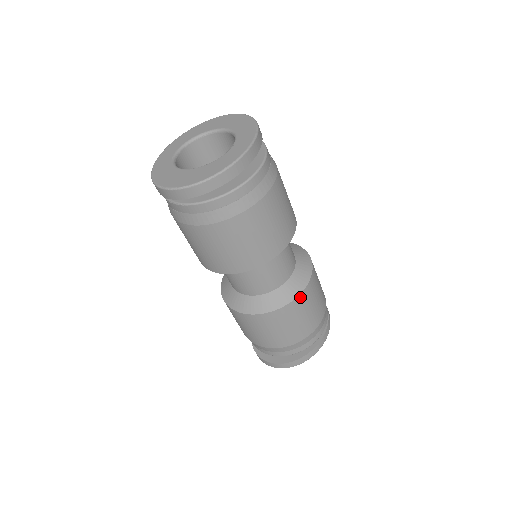
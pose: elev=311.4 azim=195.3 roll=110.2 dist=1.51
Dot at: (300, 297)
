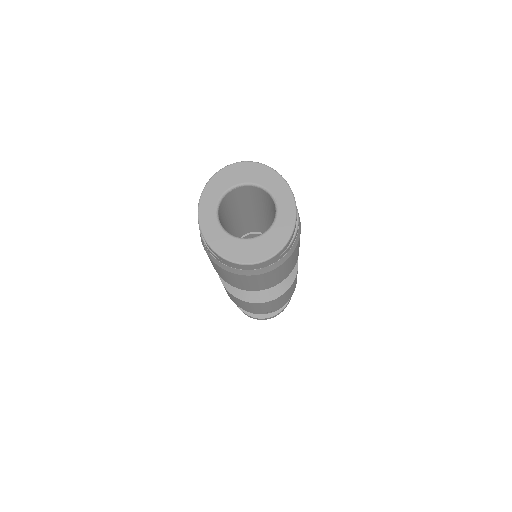
Dot at: occluded
